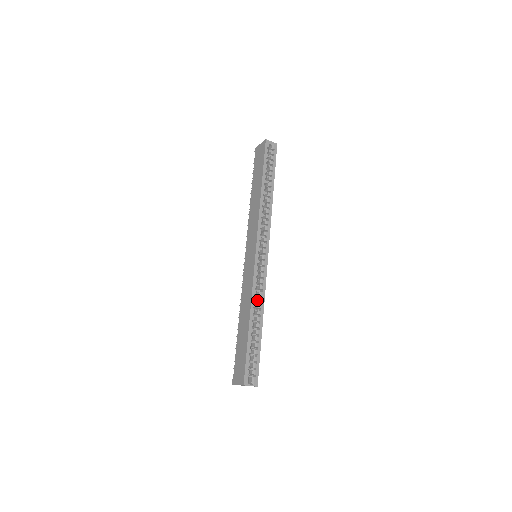
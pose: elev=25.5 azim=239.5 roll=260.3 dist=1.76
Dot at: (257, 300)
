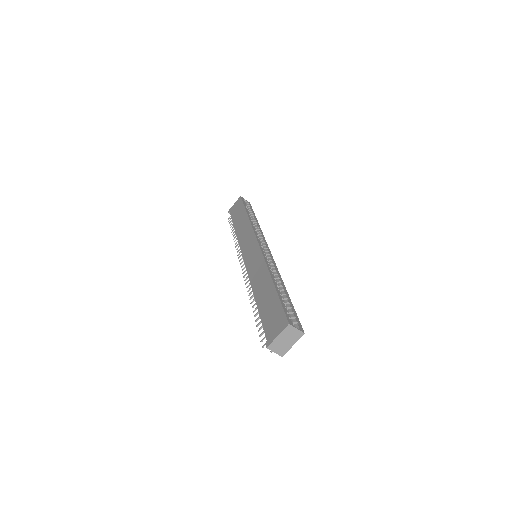
Dot at: occluded
